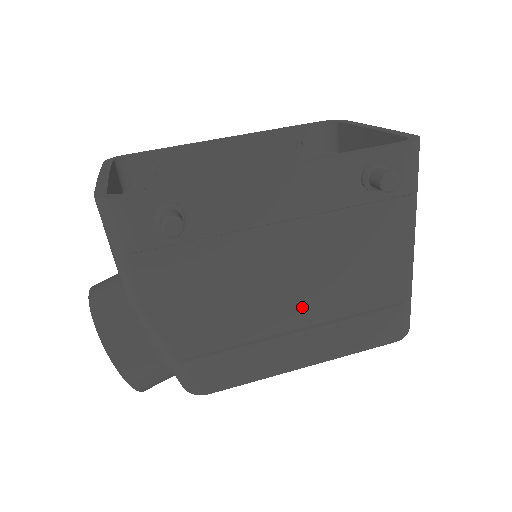
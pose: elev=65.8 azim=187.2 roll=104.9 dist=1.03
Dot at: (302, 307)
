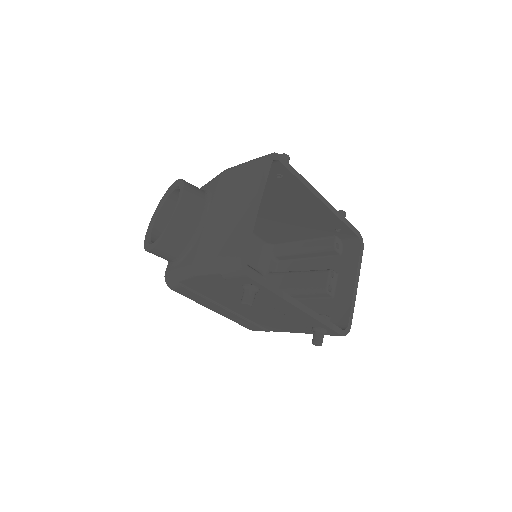
Dot at: (241, 310)
